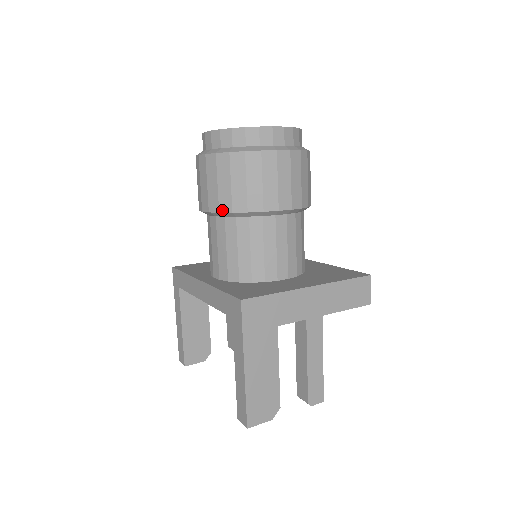
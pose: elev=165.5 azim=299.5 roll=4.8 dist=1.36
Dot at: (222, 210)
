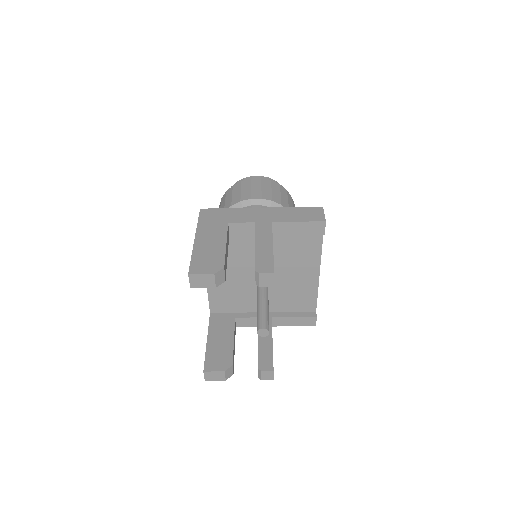
Dot at: occluded
